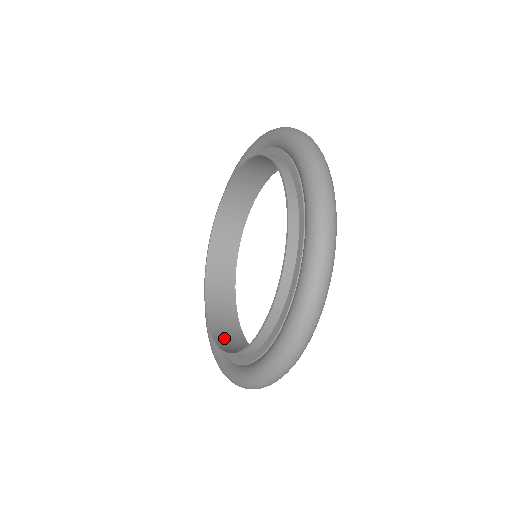
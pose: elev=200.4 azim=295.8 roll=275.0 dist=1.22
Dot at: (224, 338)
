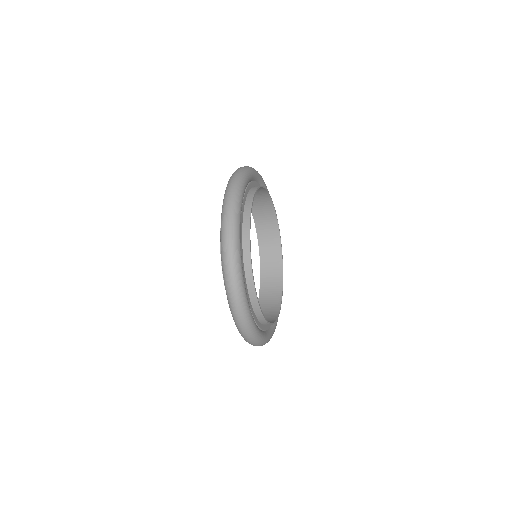
Dot at: (264, 309)
